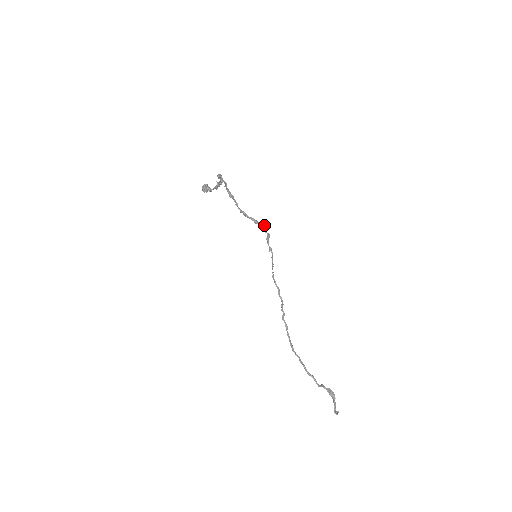
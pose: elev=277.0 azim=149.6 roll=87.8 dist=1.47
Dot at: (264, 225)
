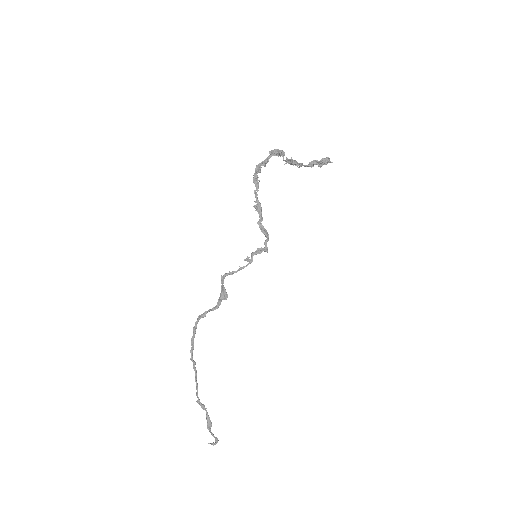
Dot at: (266, 234)
